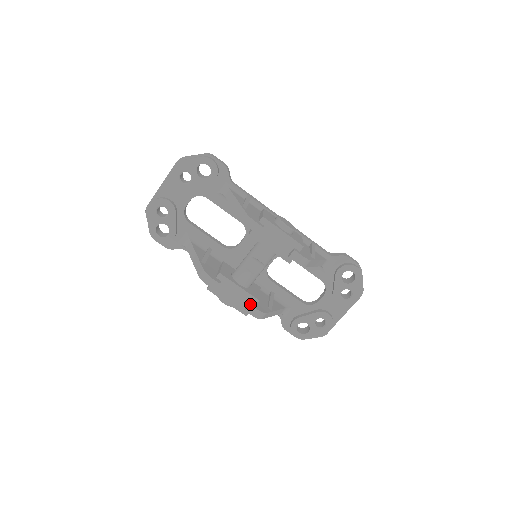
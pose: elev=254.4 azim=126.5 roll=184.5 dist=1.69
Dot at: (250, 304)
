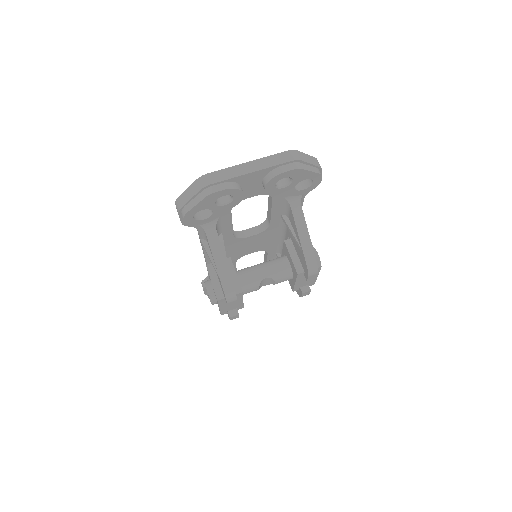
Dot at: occluded
